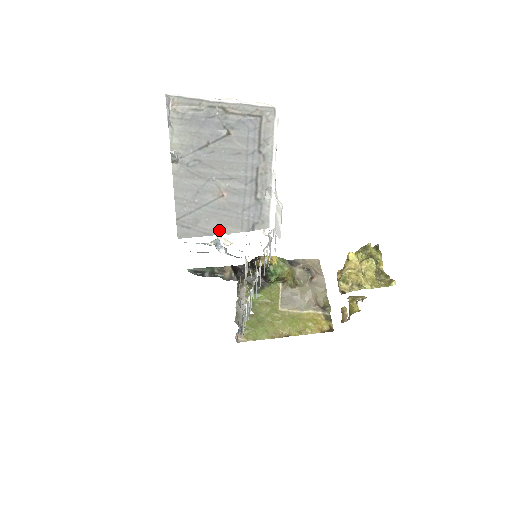
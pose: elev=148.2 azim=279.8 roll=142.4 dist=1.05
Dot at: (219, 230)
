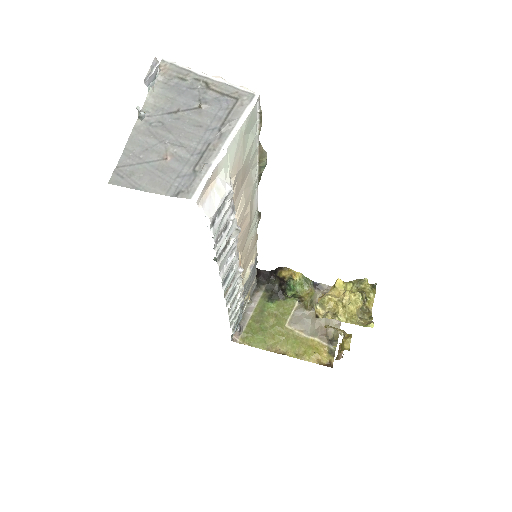
Dot at: (147, 187)
